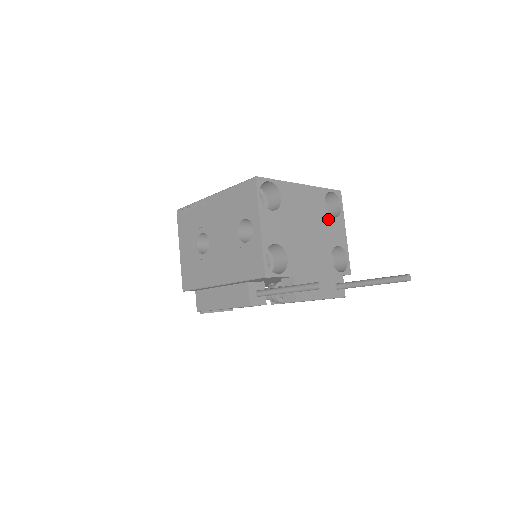
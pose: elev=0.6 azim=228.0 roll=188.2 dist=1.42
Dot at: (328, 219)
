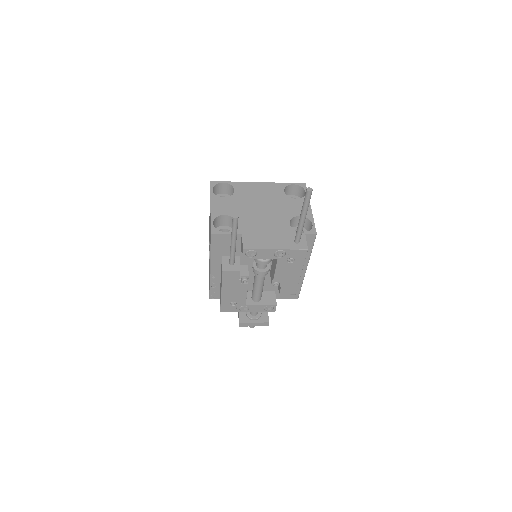
Dot at: (288, 200)
